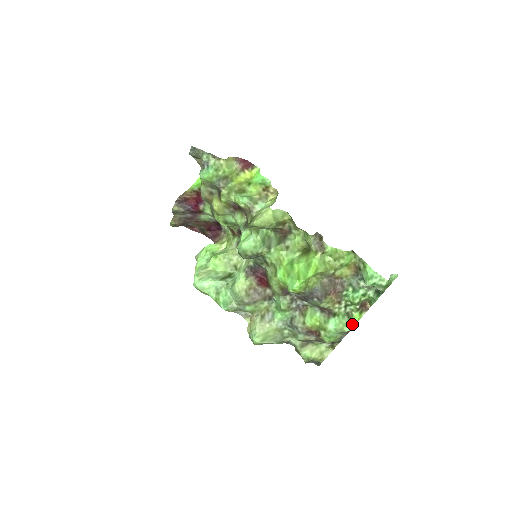
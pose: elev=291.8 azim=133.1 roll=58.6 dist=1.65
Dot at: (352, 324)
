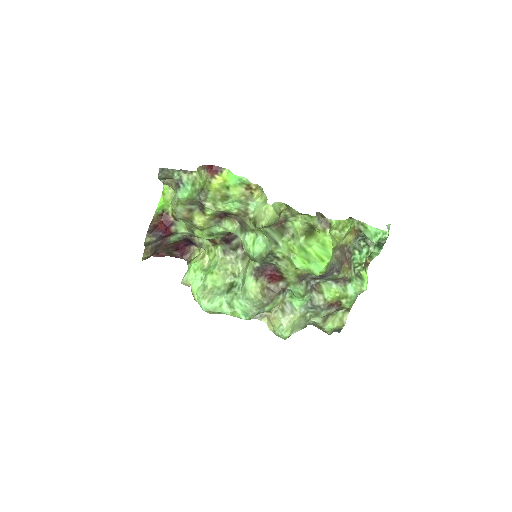
Dot at: (366, 282)
